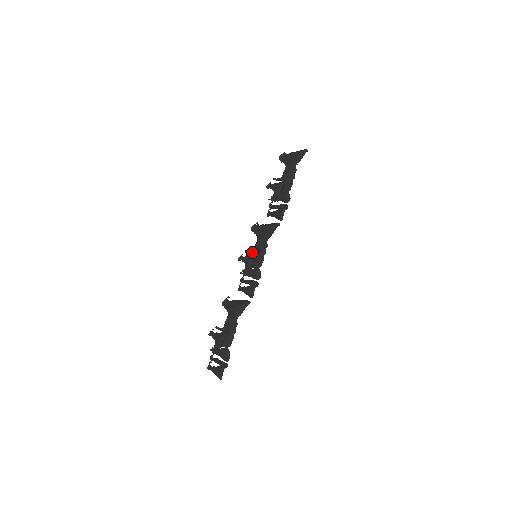
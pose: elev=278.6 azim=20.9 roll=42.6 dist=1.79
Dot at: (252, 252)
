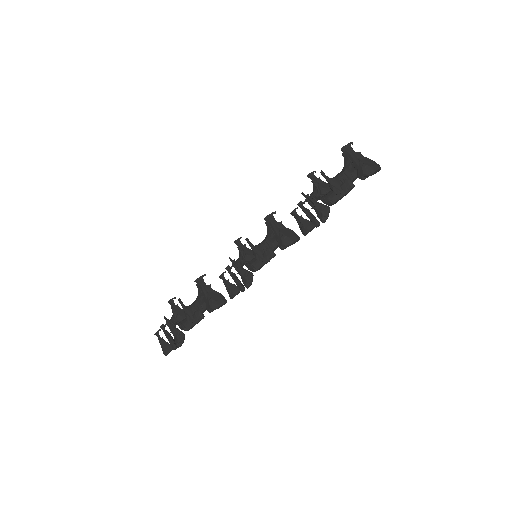
Dot at: (254, 249)
